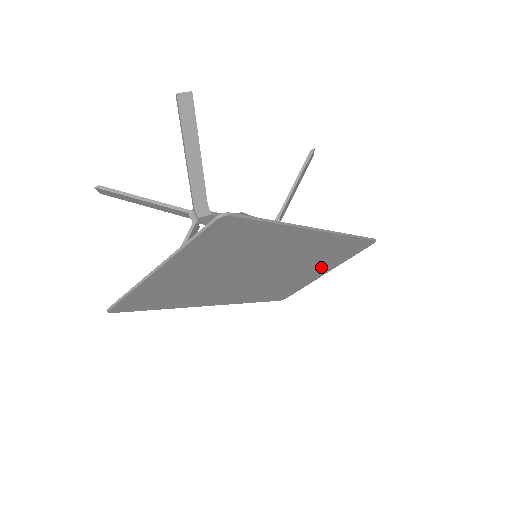
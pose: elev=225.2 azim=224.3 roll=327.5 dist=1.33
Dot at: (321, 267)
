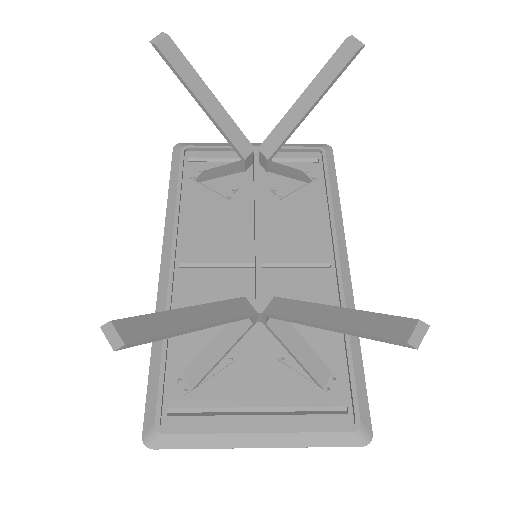
Dot at: (267, 172)
